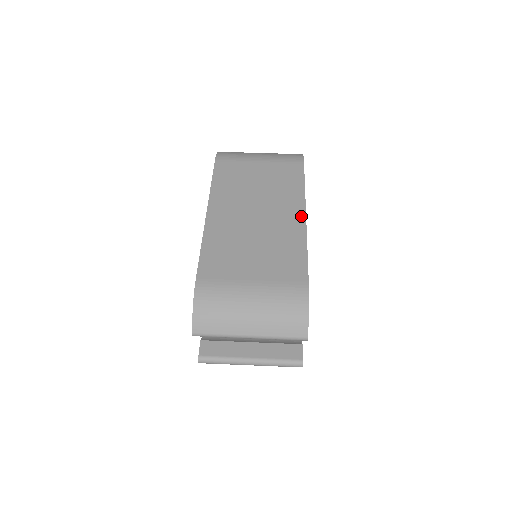
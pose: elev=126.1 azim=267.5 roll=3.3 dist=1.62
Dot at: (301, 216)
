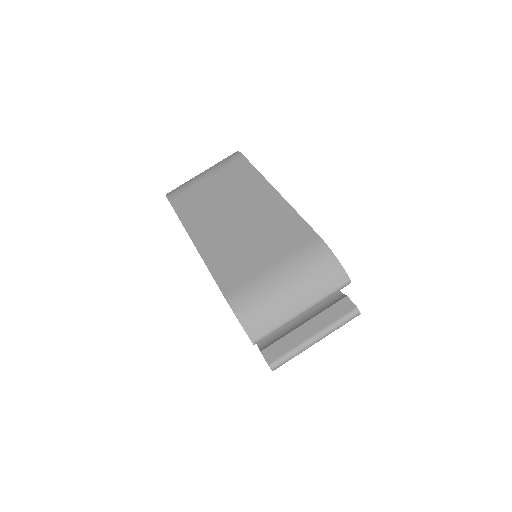
Dot at: (272, 193)
